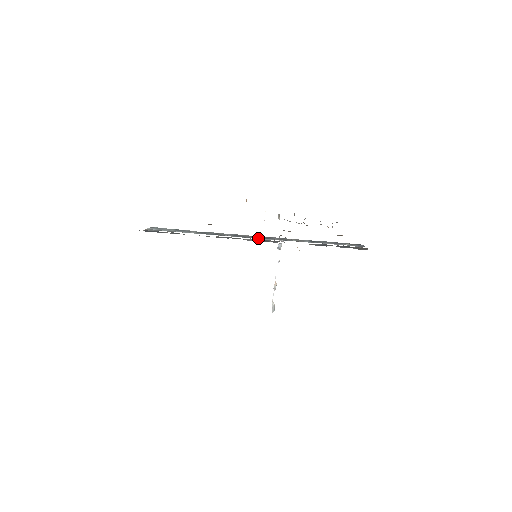
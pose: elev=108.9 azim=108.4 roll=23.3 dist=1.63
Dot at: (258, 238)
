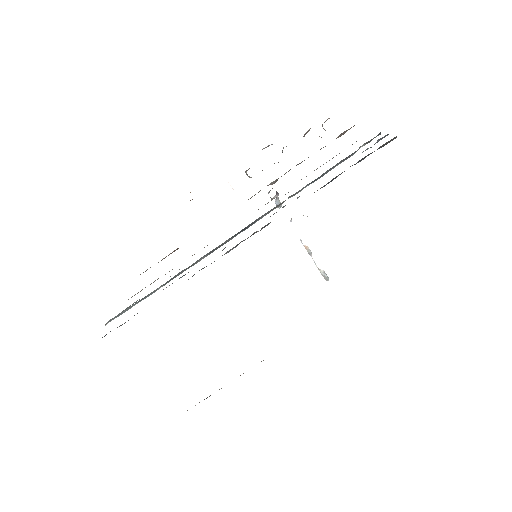
Dot at: occluded
